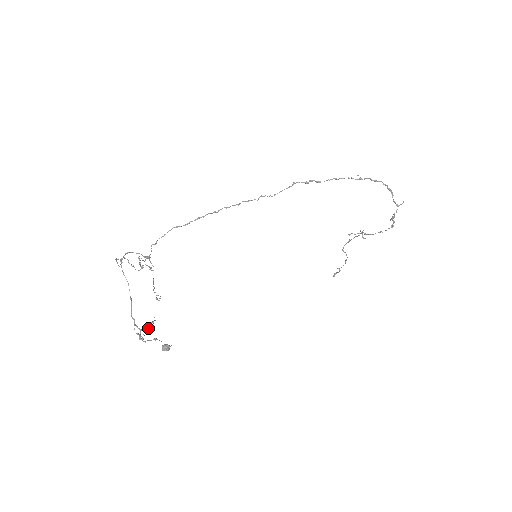
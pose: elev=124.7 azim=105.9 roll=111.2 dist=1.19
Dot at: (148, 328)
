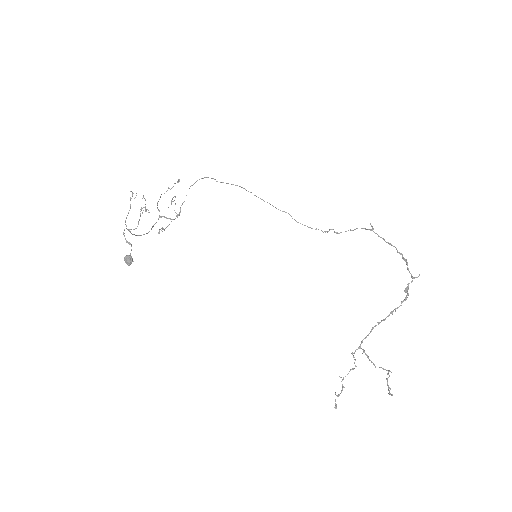
Dot at: (136, 228)
